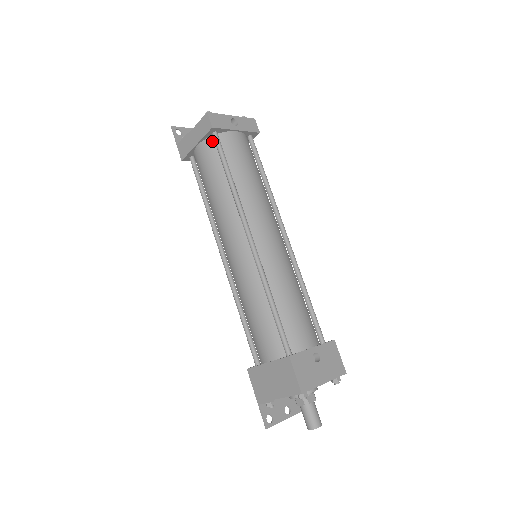
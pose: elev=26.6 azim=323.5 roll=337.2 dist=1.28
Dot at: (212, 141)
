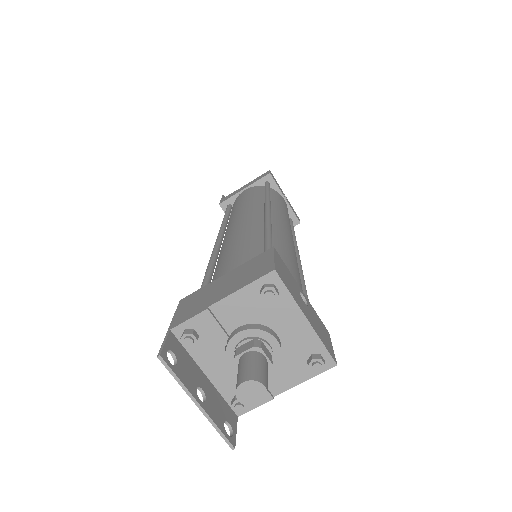
Dot at: (261, 187)
